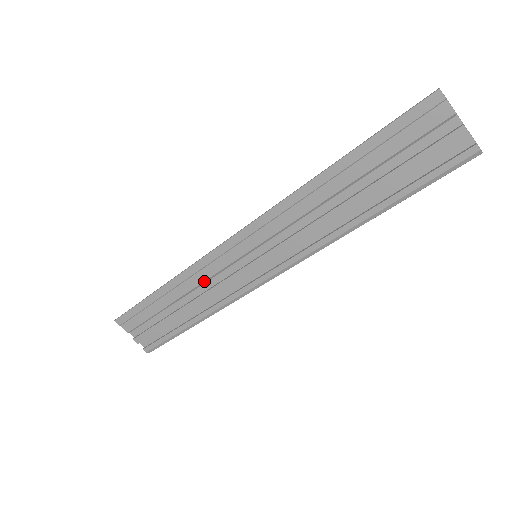
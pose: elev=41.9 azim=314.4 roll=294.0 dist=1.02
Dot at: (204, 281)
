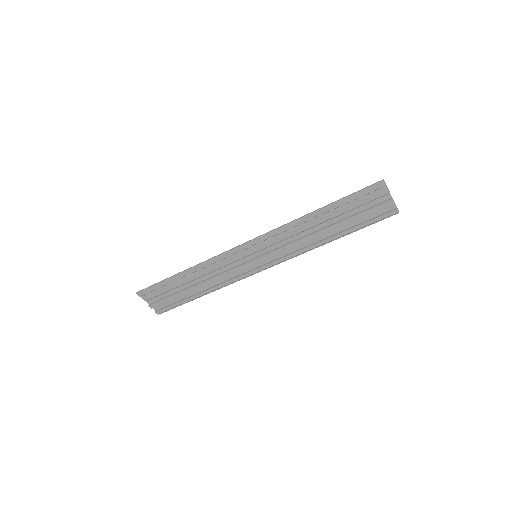
Dot at: (216, 270)
